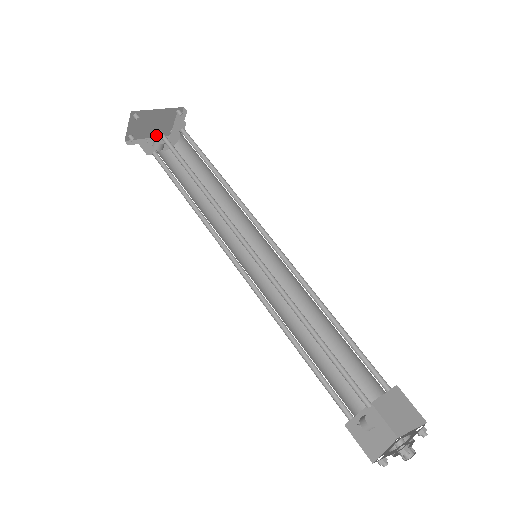
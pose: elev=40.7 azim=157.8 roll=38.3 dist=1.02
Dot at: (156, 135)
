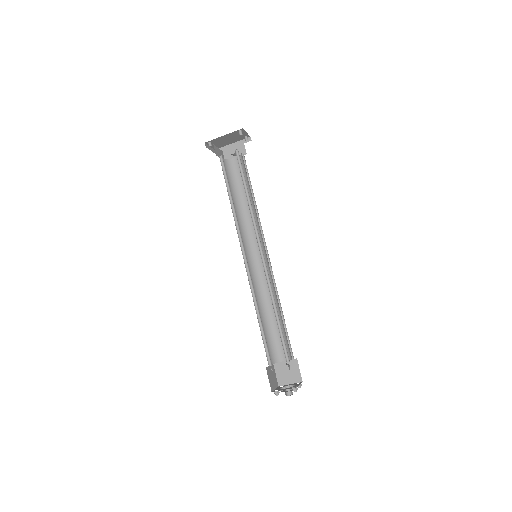
Dot at: (235, 141)
